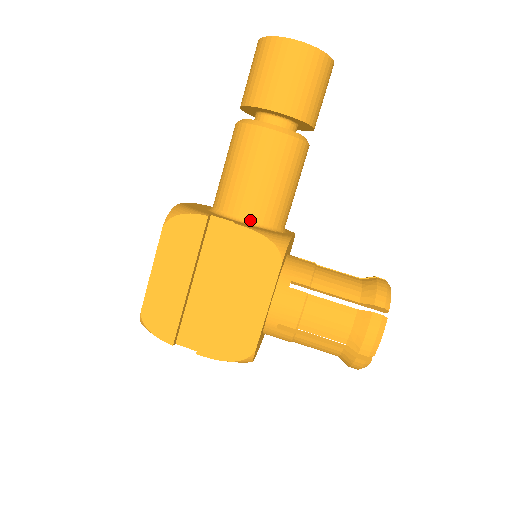
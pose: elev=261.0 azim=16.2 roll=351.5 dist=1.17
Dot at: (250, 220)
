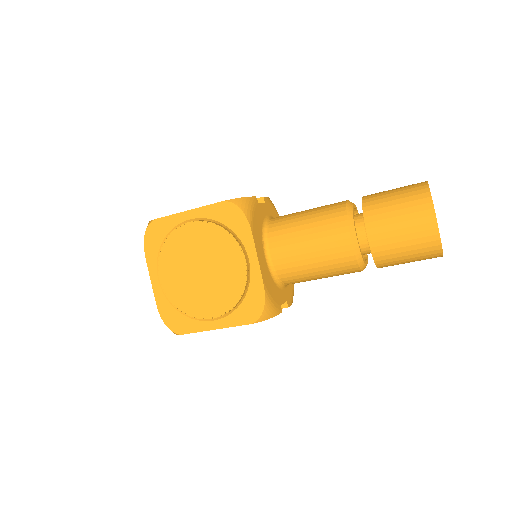
Dot at: occluded
